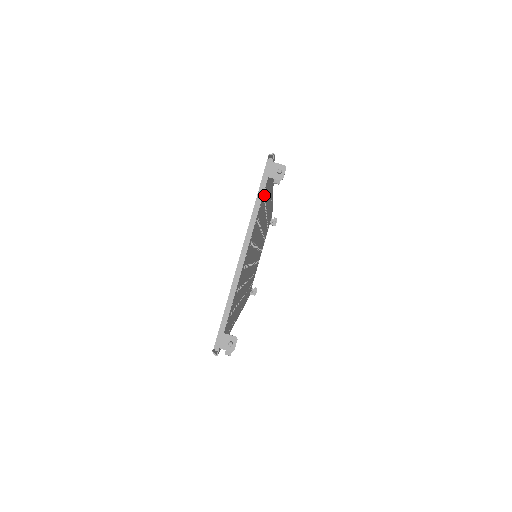
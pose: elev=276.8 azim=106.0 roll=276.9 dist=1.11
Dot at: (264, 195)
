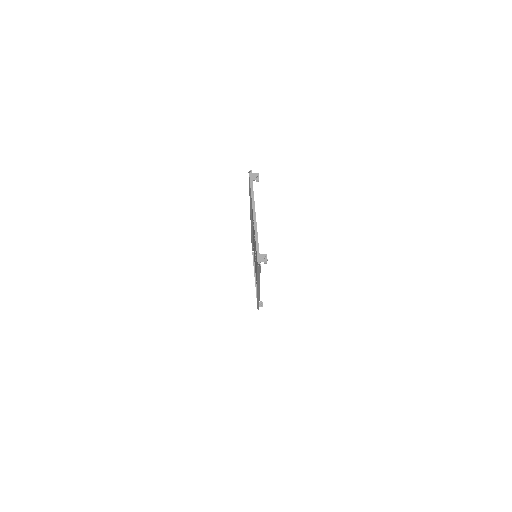
Dot at: occluded
